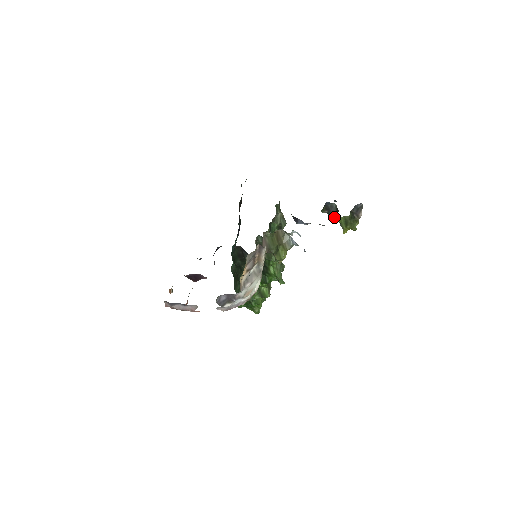
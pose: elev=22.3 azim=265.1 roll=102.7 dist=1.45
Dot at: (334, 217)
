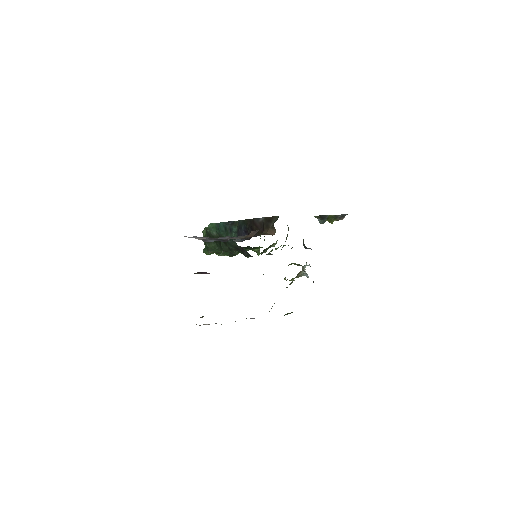
Dot at: (324, 222)
